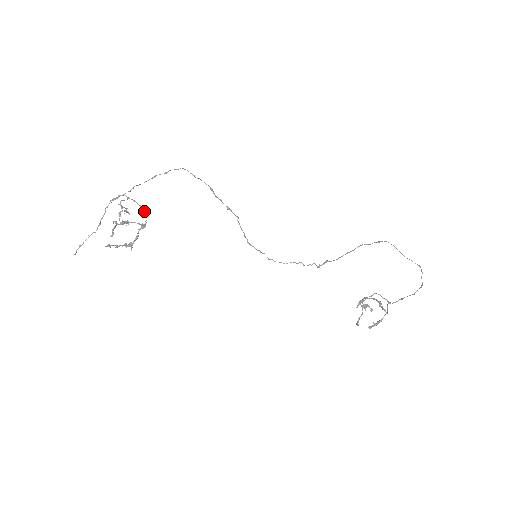
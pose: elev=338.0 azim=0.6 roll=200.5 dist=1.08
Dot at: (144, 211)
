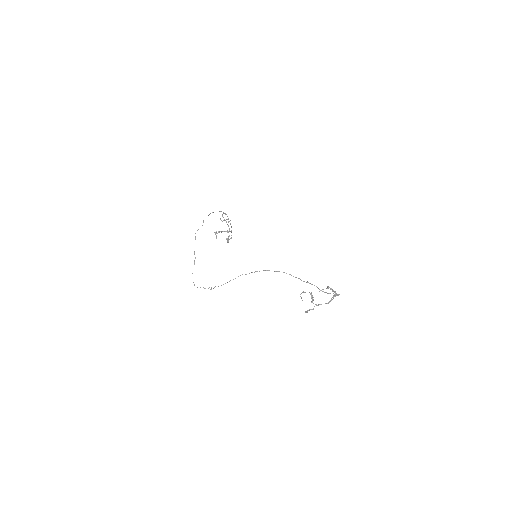
Dot at: (227, 224)
